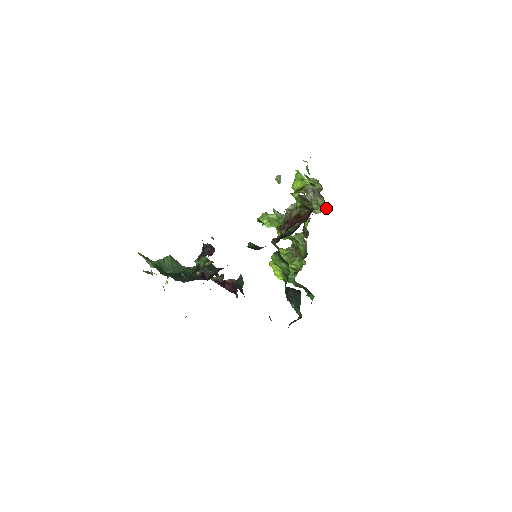
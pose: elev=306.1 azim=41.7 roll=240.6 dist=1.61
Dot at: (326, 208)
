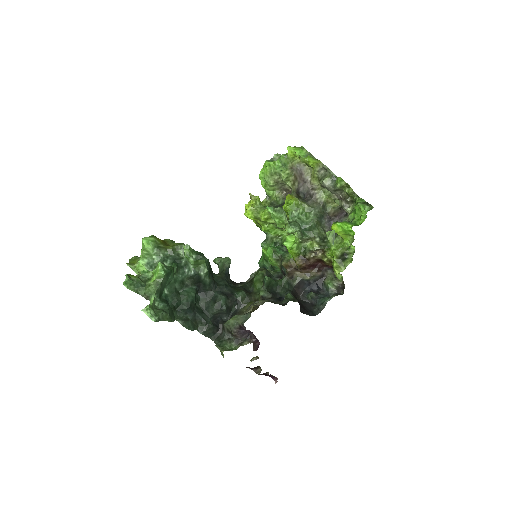
Dot at: occluded
